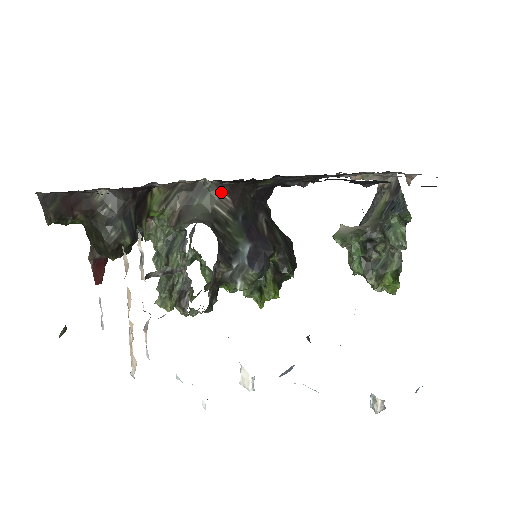
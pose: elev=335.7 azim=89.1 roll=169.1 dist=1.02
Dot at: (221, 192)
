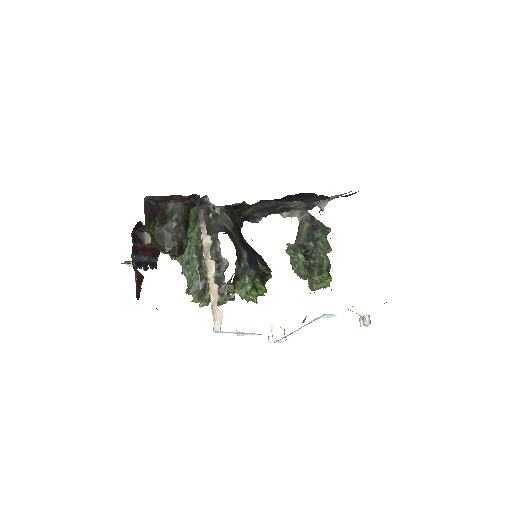
Dot at: (226, 215)
